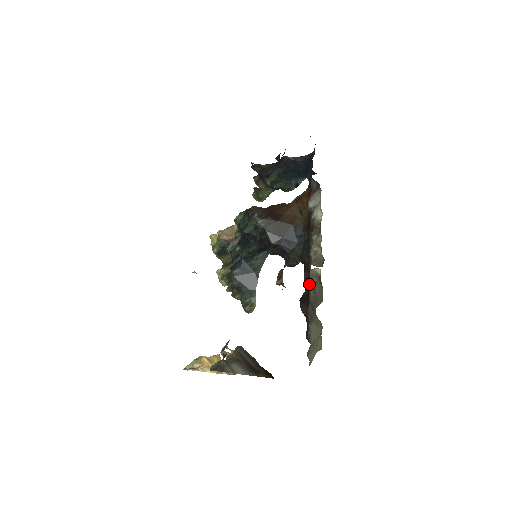
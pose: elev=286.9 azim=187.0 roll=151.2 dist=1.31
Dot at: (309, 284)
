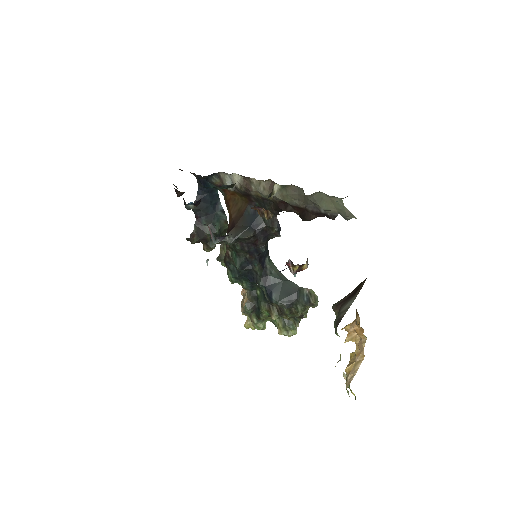
Dot at: (289, 204)
